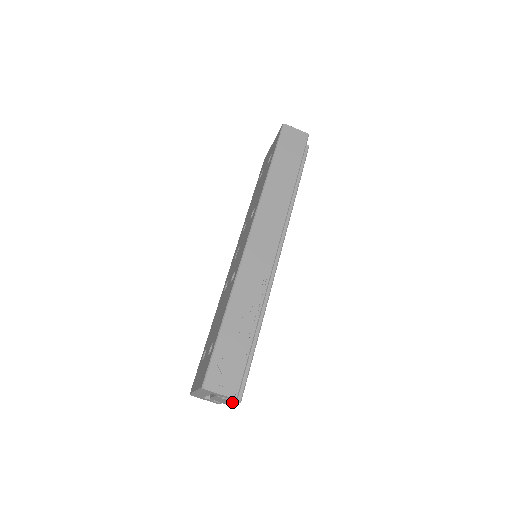
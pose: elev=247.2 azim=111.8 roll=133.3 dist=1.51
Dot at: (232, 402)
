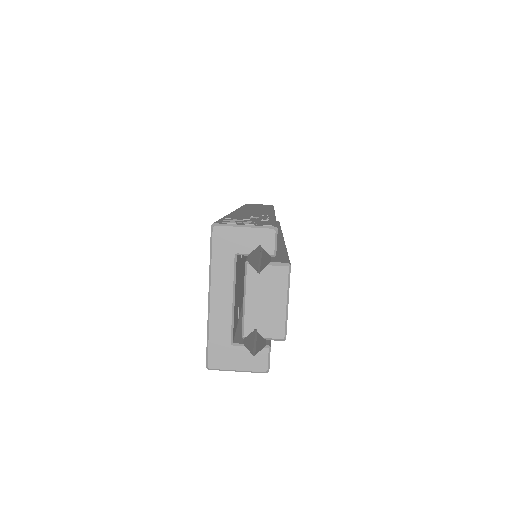
Dot at: (277, 283)
